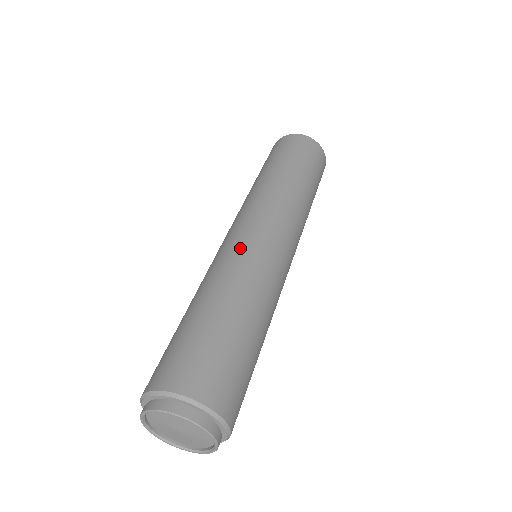
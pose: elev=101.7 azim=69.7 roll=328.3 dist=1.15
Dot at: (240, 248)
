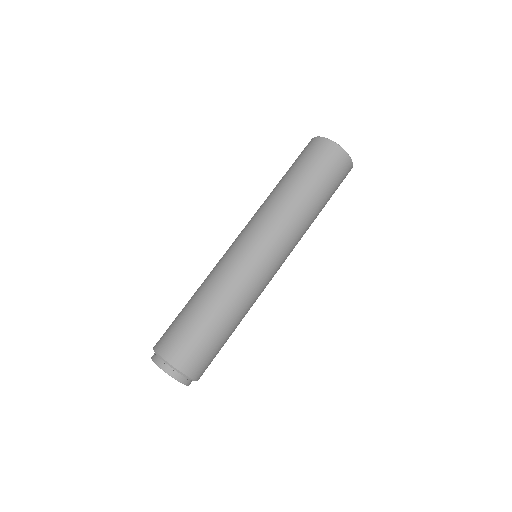
Dot at: (237, 263)
